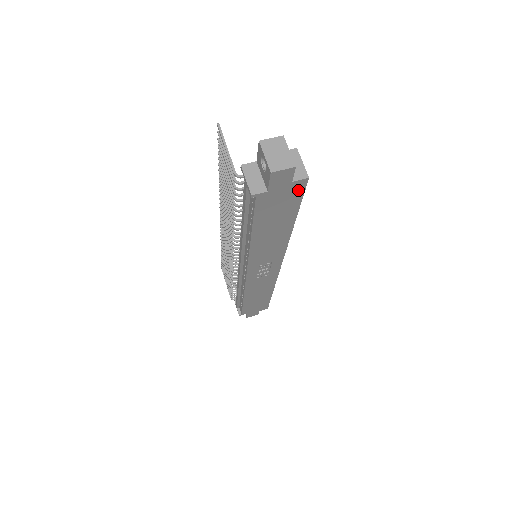
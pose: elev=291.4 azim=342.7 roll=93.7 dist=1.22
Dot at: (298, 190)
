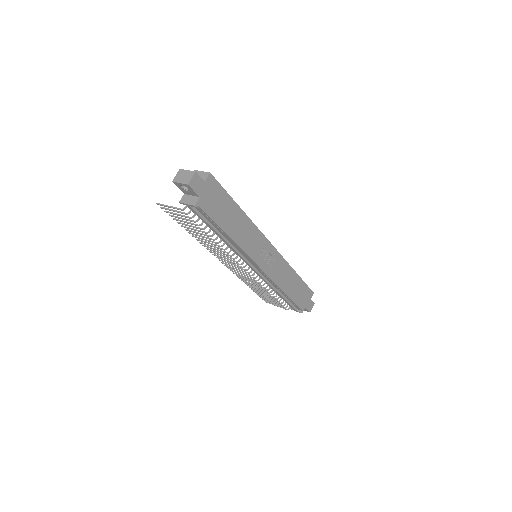
Dot at: (214, 184)
